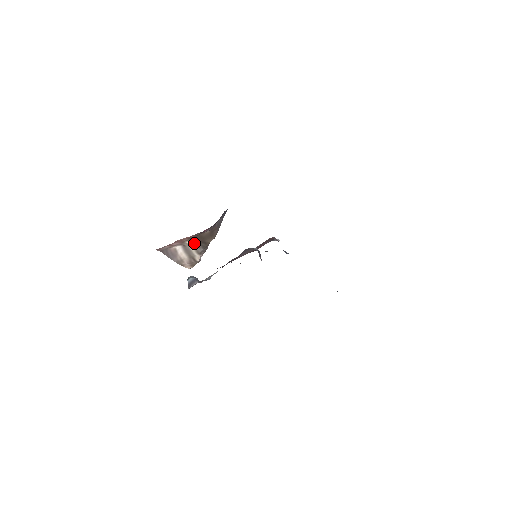
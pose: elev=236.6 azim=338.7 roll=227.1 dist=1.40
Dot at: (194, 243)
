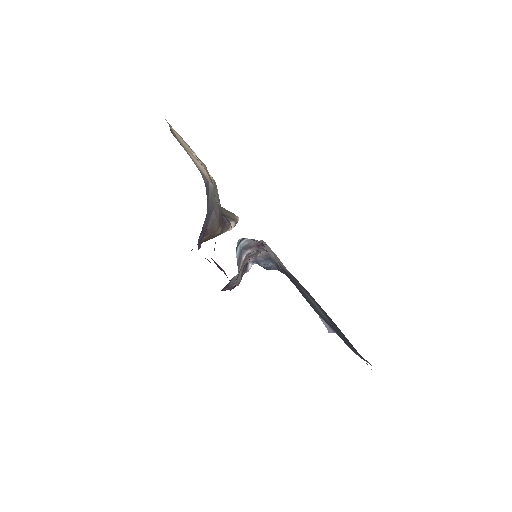
Dot at: occluded
